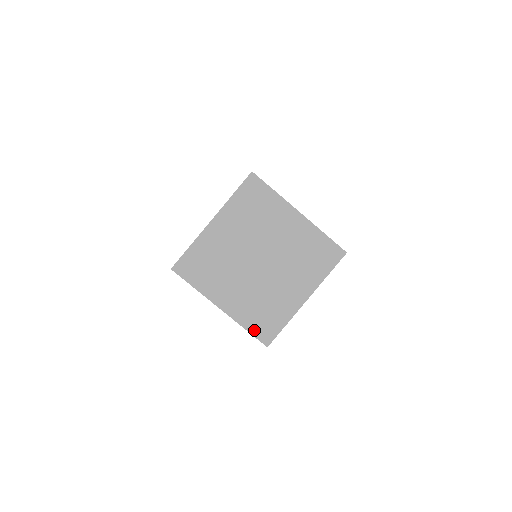
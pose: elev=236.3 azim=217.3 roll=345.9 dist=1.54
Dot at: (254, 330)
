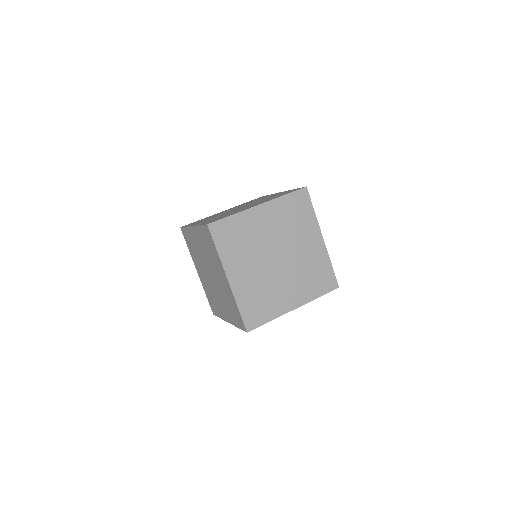
Dot at: (245, 312)
